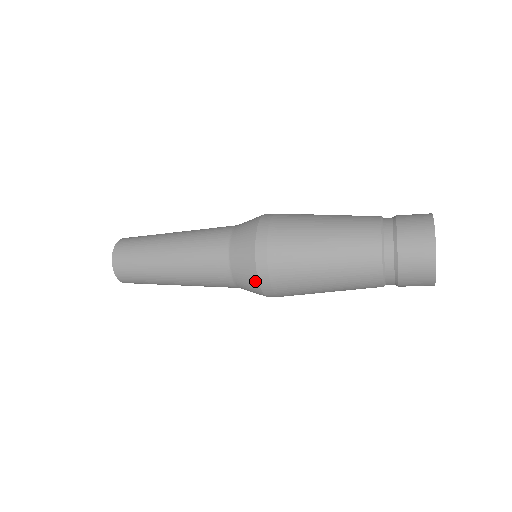
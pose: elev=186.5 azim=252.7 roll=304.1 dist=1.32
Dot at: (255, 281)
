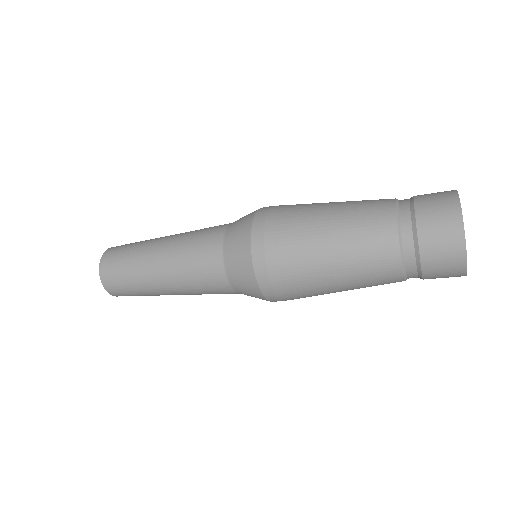
Dot at: (255, 285)
